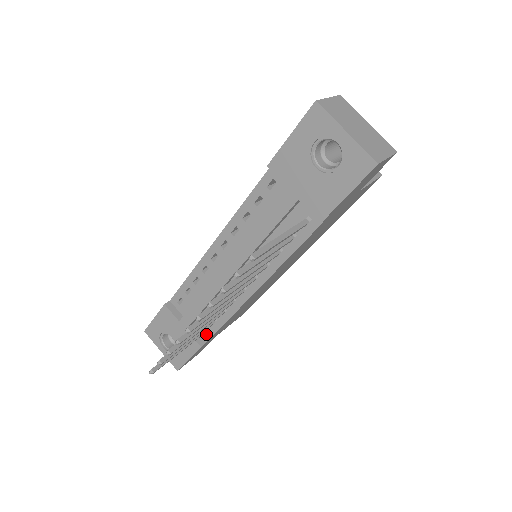
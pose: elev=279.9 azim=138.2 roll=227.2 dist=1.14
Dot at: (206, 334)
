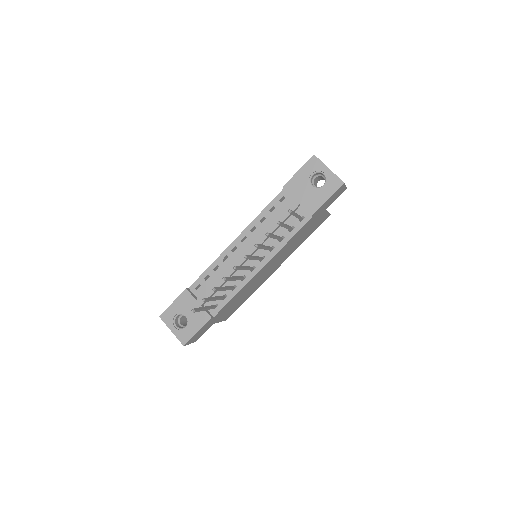
Dot at: (215, 309)
